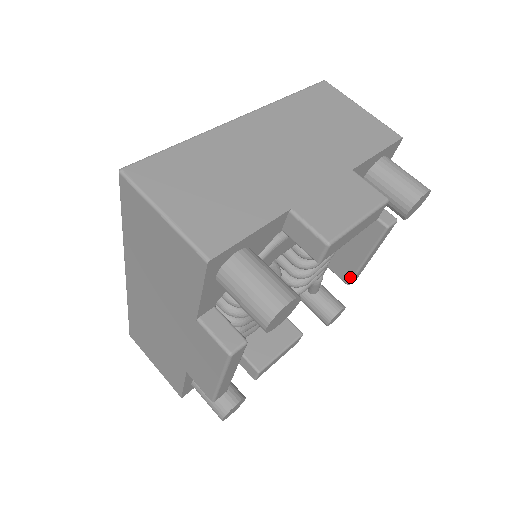
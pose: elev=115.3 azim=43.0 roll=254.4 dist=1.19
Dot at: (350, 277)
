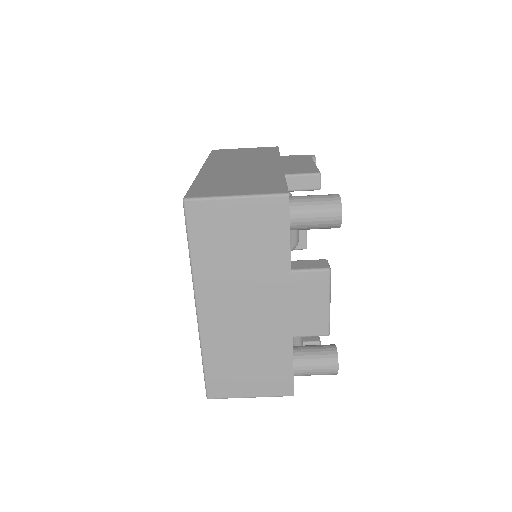
Dot at: occluded
